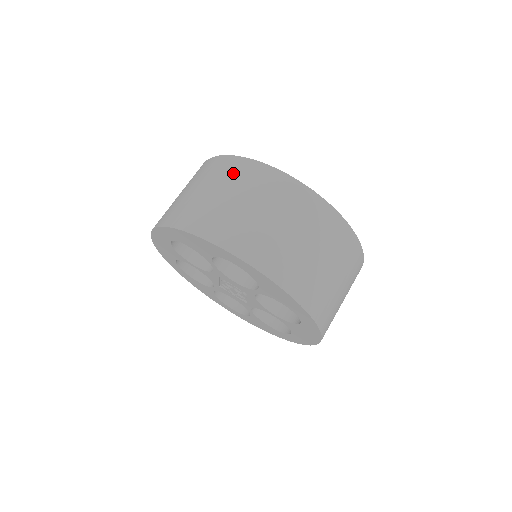
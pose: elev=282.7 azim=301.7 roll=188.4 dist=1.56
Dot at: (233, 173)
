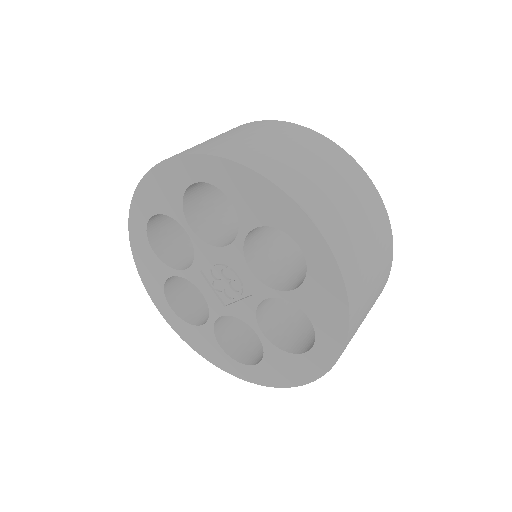
Dot at: (317, 146)
